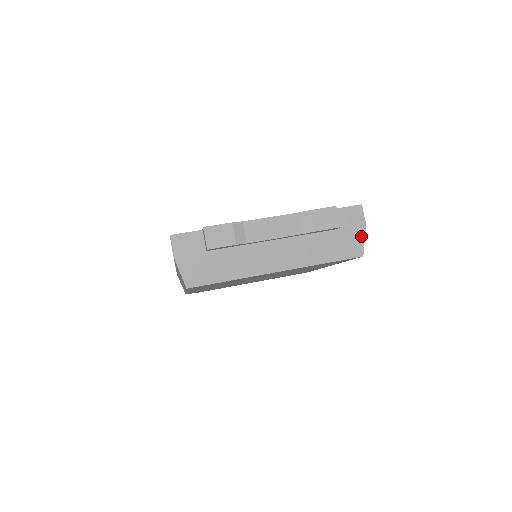
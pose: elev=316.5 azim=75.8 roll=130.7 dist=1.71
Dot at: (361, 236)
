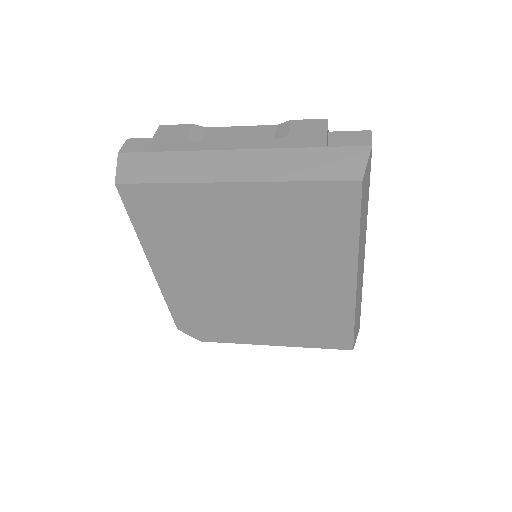
Dot at: (362, 157)
